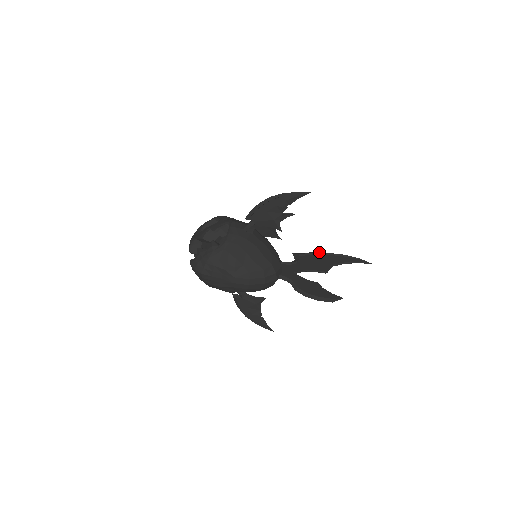
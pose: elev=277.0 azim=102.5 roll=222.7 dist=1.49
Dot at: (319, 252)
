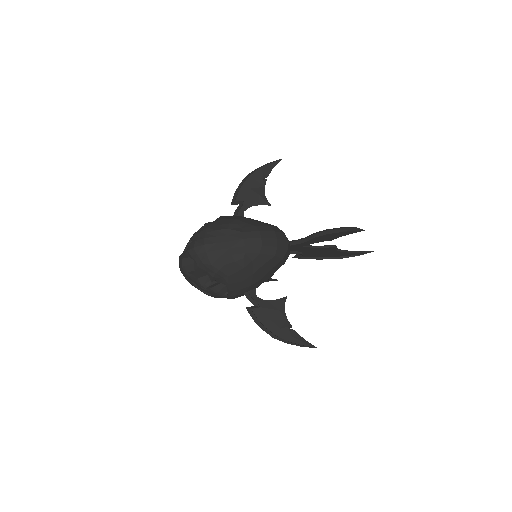
Dot at: occluded
